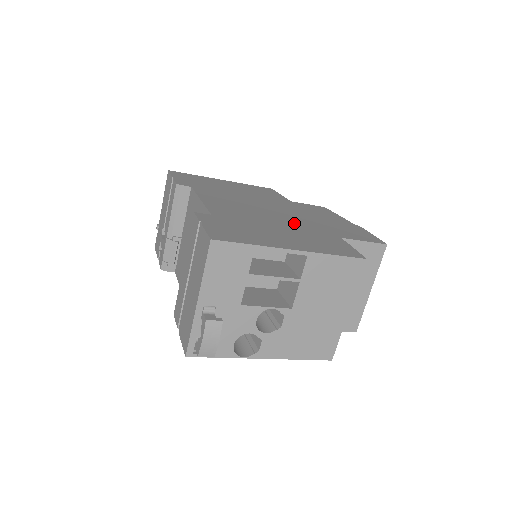
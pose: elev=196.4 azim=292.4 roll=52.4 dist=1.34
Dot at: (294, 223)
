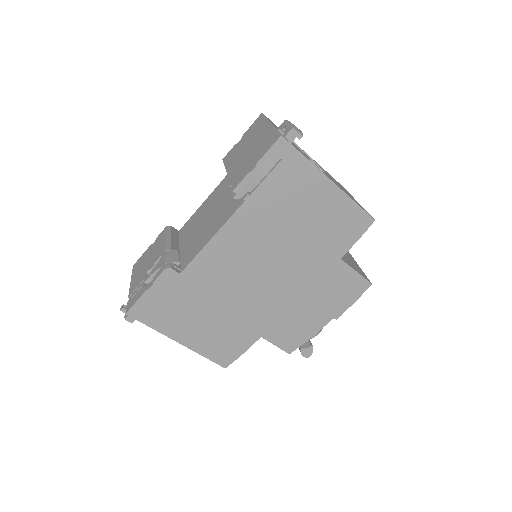
Dot at: occluded
